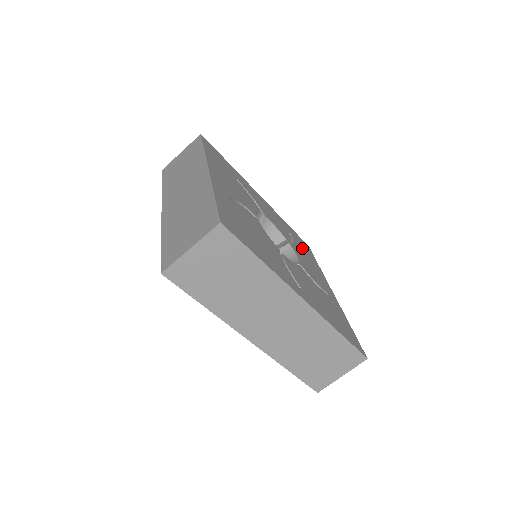
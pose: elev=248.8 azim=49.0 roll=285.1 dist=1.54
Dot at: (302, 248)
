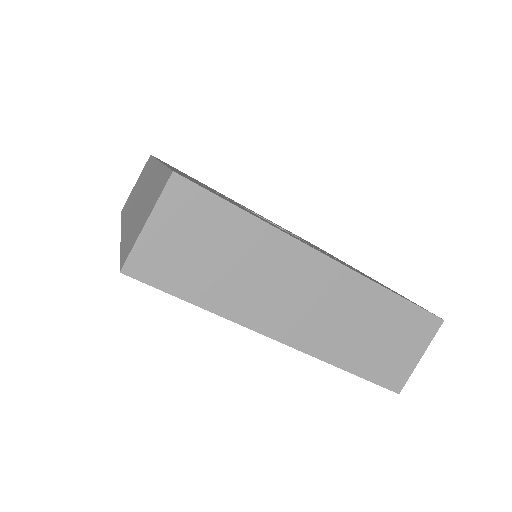
Dot at: occluded
